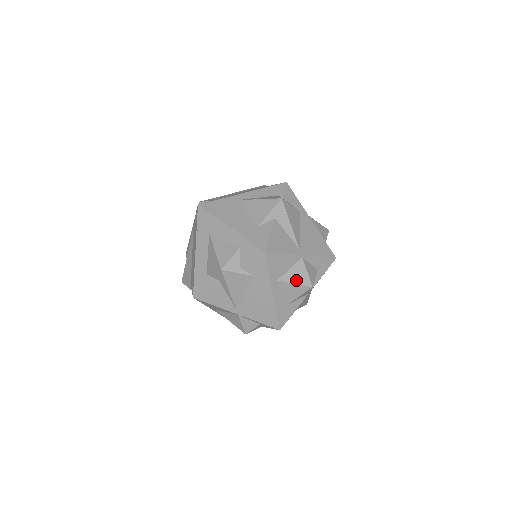
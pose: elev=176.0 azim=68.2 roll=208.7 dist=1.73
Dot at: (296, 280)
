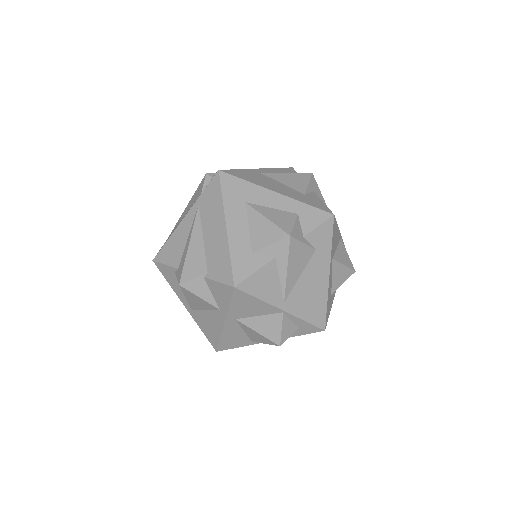
Dot at: (344, 261)
